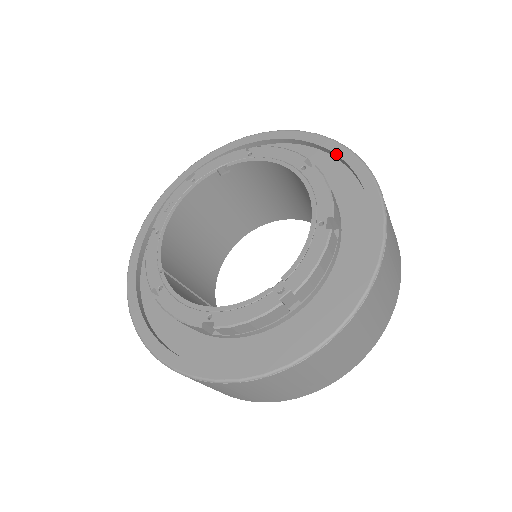
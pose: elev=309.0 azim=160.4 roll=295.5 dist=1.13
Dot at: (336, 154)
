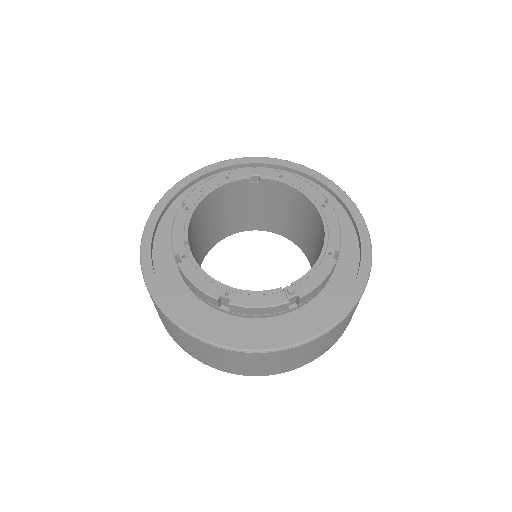
Dot at: (344, 203)
